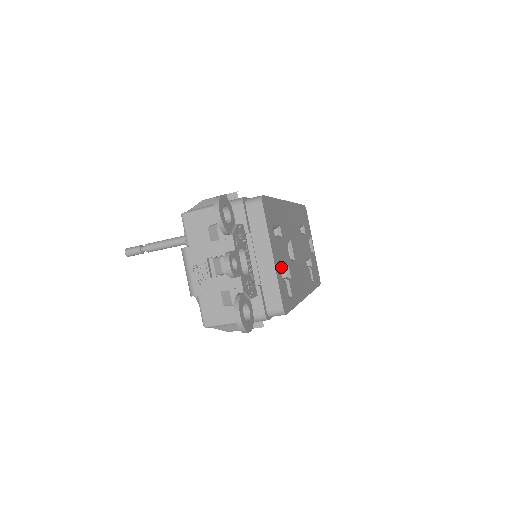
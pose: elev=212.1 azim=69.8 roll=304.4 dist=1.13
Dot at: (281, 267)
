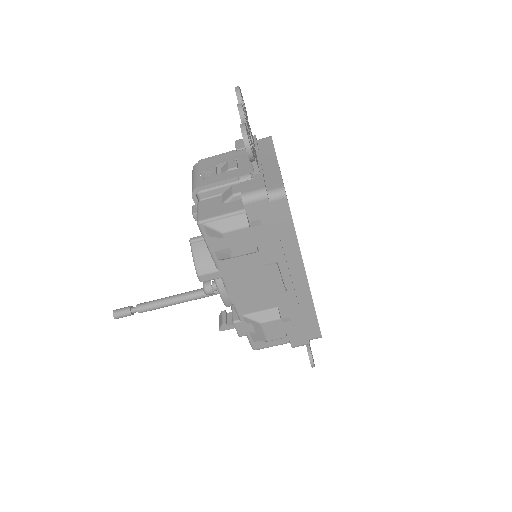
Dot at: occluded
